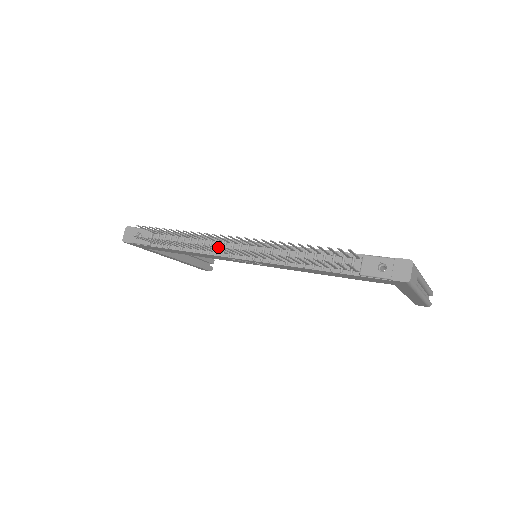
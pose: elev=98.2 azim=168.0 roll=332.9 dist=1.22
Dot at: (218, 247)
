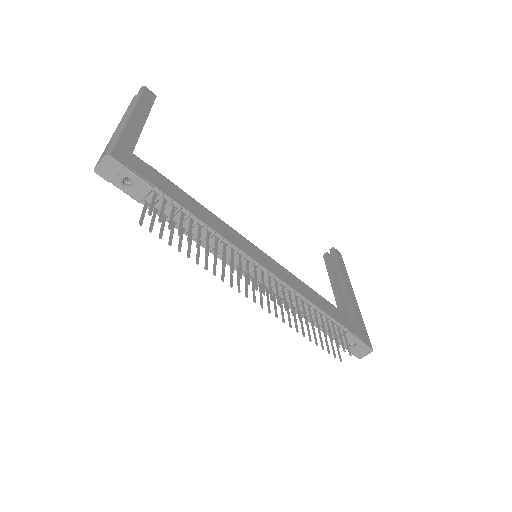
Dot at: (246, 295)
